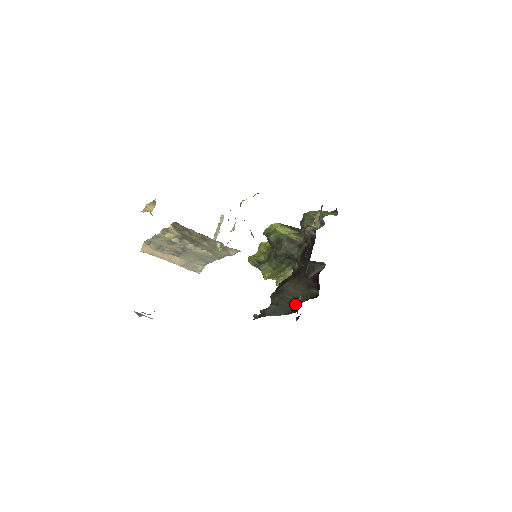
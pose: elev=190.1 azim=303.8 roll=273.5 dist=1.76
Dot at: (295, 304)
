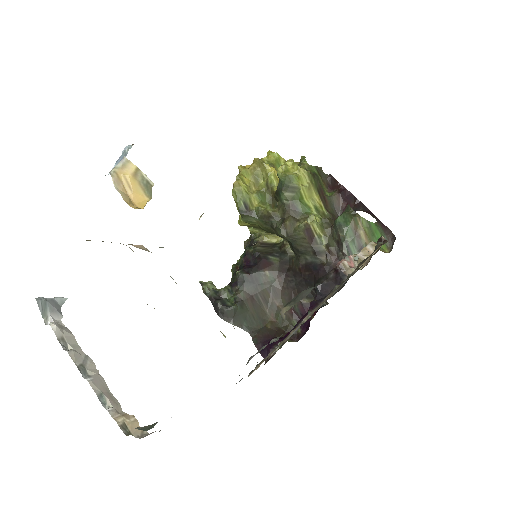
Dot at: (263, 315)
